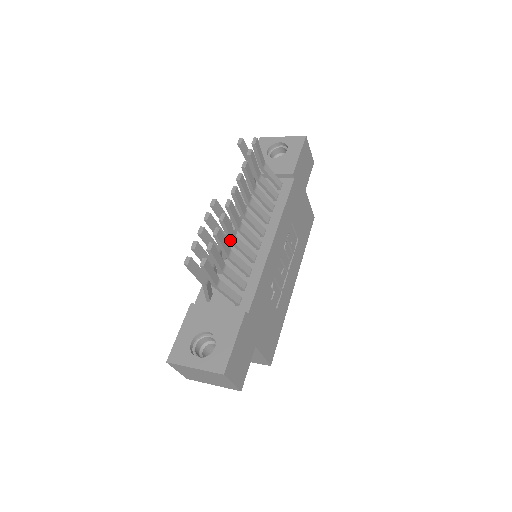
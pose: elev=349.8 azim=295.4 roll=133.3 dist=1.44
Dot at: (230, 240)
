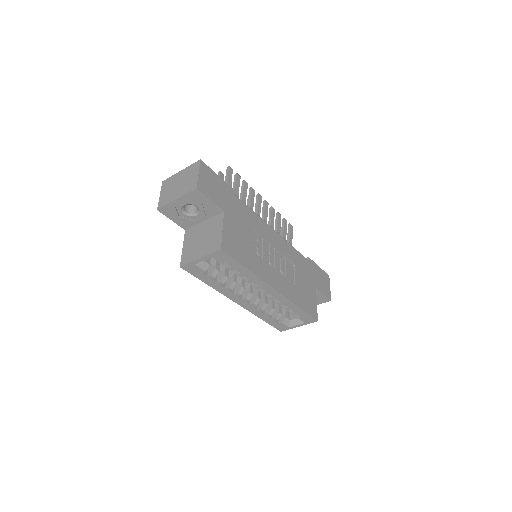
Dot at: (248, 205)
